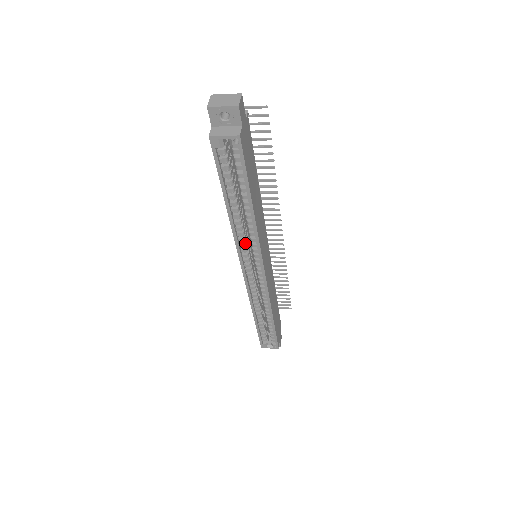
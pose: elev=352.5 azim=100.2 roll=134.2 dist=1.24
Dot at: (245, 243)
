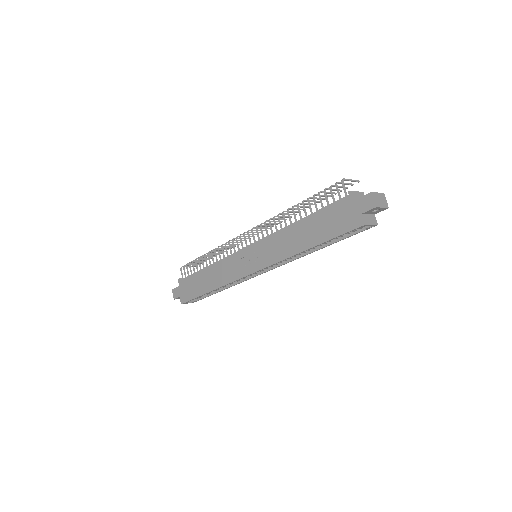
Dot at: occluded
